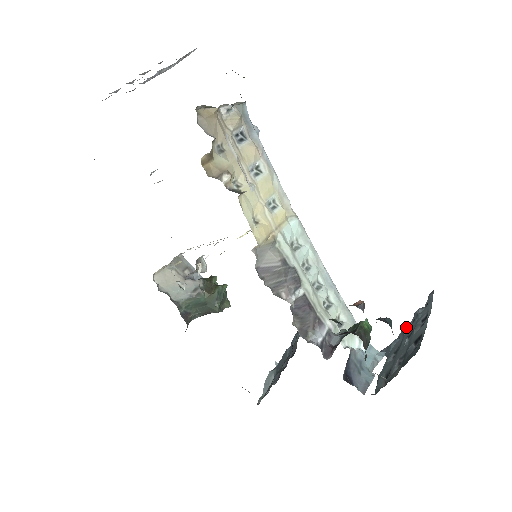
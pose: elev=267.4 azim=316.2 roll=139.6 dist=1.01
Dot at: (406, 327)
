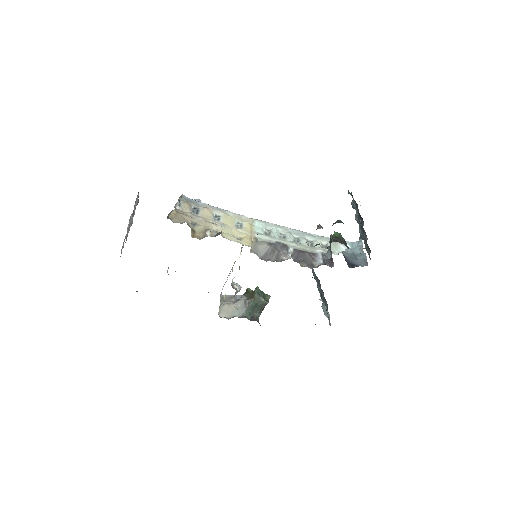
Dot at: (356, 217)
